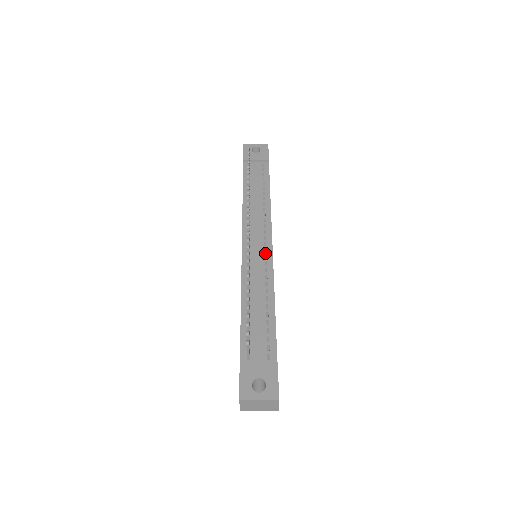
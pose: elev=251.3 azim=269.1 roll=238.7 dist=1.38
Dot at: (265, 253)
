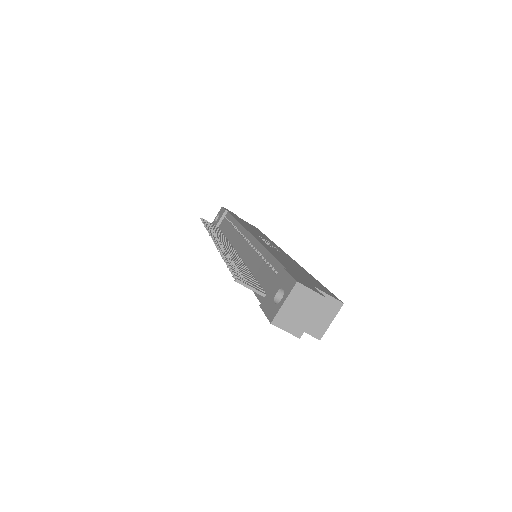
Dot at: (247, 241)
